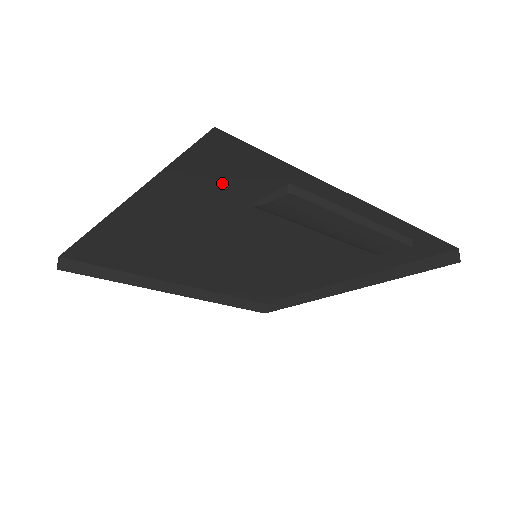
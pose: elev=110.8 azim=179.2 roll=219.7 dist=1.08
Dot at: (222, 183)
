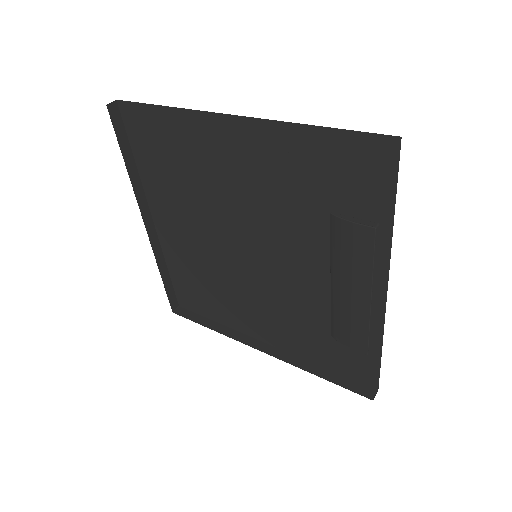
Dot at: (335, 178)
